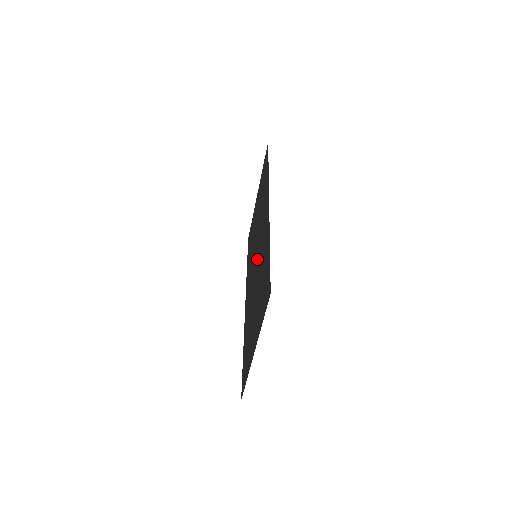
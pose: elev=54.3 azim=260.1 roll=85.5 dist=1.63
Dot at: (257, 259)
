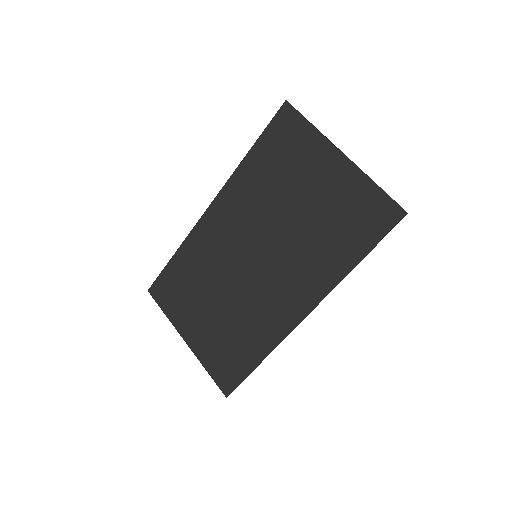
Dot at: (252, 277)
